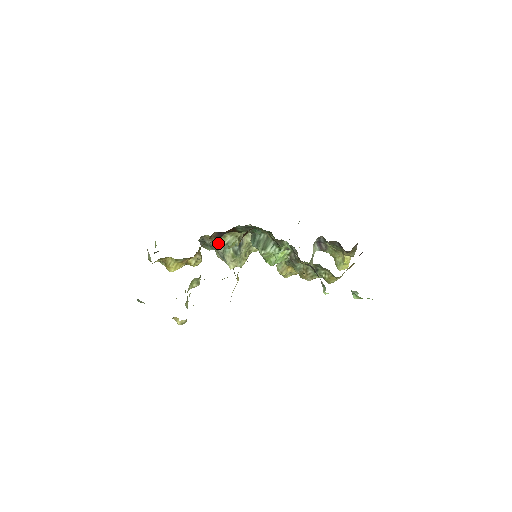
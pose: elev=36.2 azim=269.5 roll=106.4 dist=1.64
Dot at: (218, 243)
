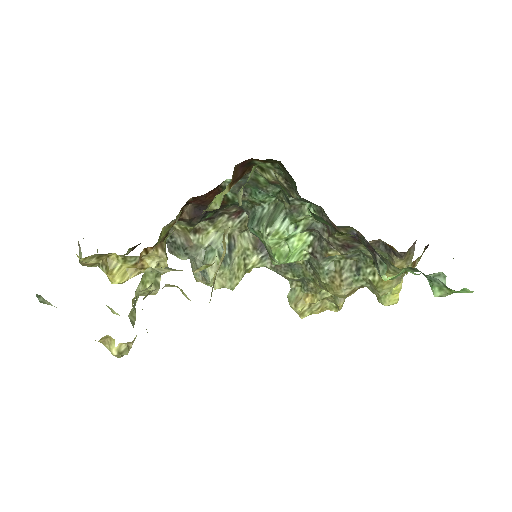
Dot at: (195, 242)
